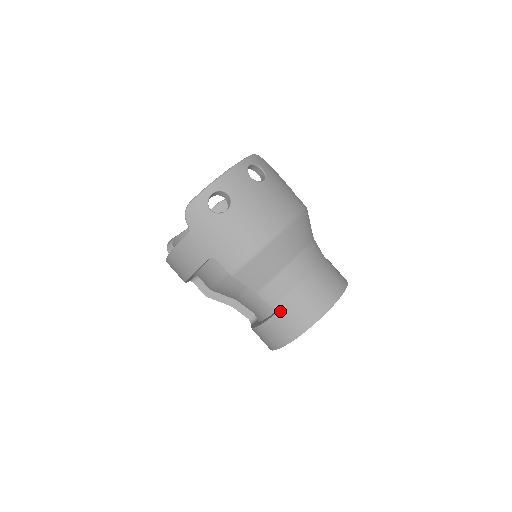
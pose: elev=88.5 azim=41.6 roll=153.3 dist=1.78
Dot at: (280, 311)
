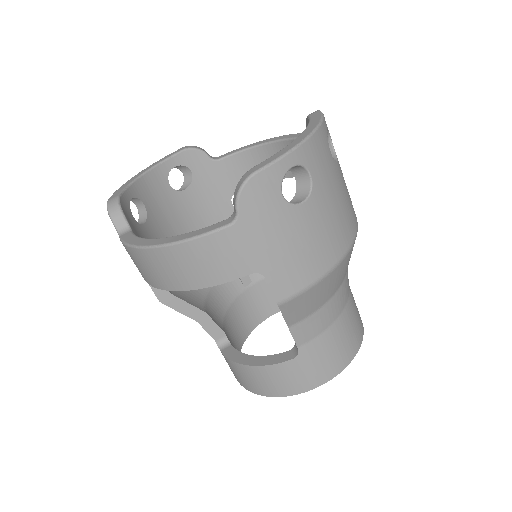
Dot at: (307, 353)
